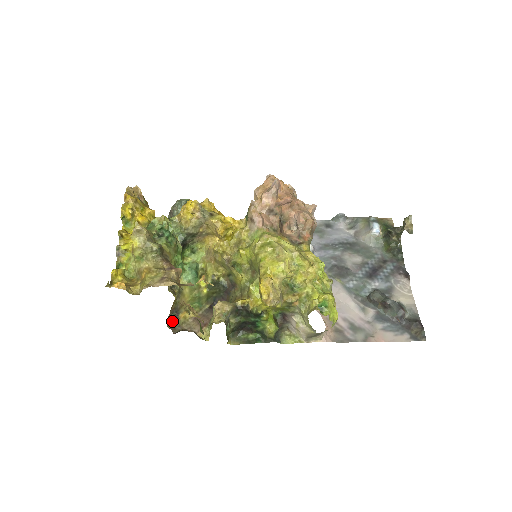
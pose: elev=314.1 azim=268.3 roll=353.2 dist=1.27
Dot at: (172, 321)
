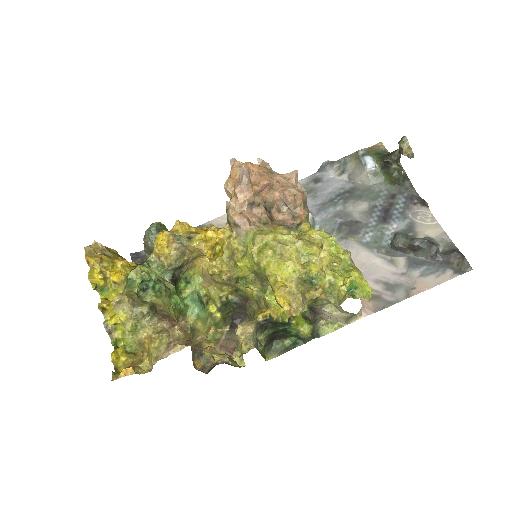
Dot at: (198, 361)
